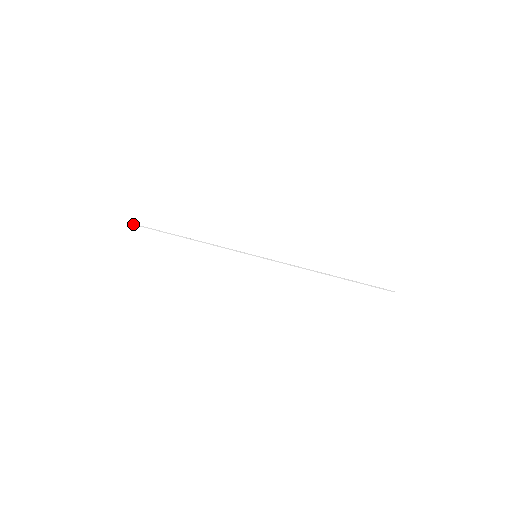
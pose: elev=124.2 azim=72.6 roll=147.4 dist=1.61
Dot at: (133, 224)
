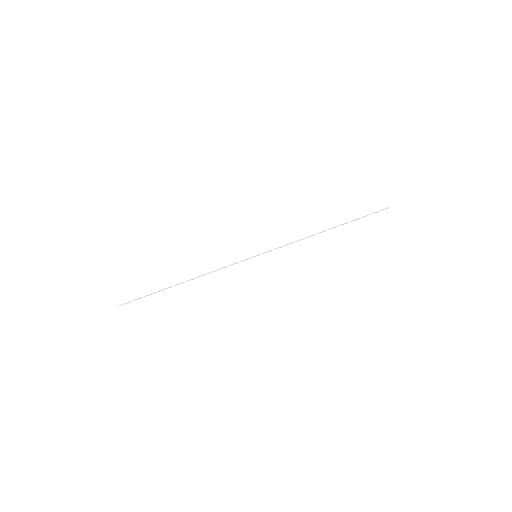
Dot at: occluded
